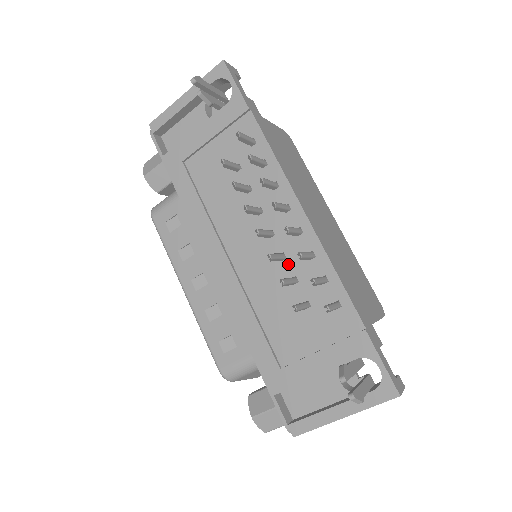
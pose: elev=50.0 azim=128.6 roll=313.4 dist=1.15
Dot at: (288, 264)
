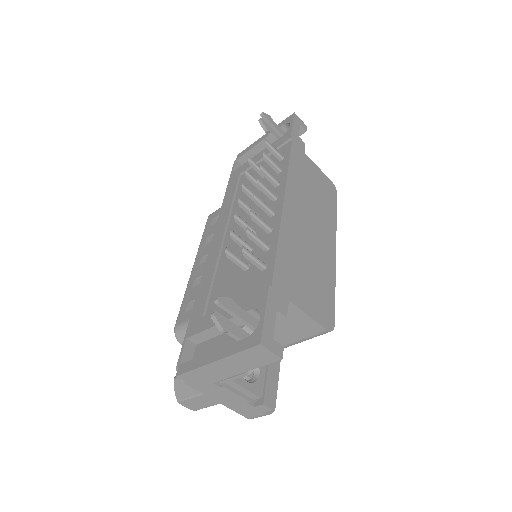
Dot at: occluded
